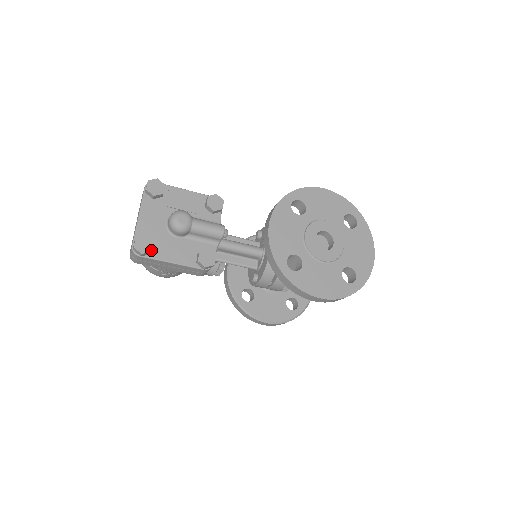
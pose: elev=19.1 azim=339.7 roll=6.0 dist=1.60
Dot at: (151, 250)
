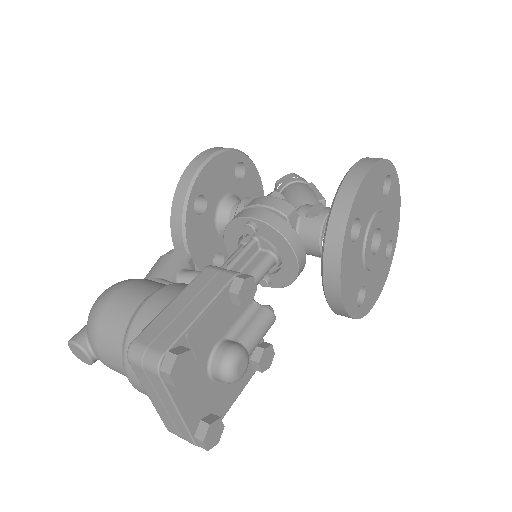
Dot at: (223, 428)
